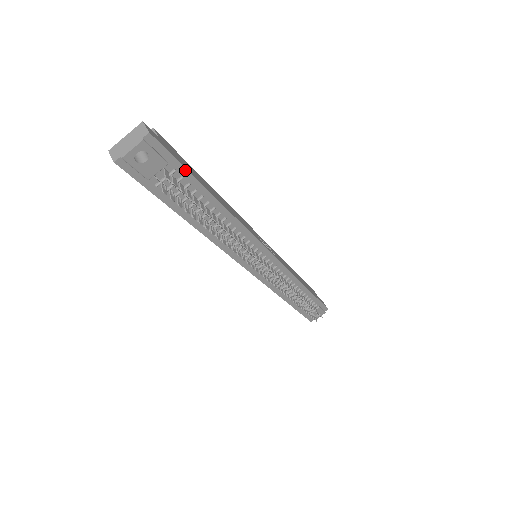
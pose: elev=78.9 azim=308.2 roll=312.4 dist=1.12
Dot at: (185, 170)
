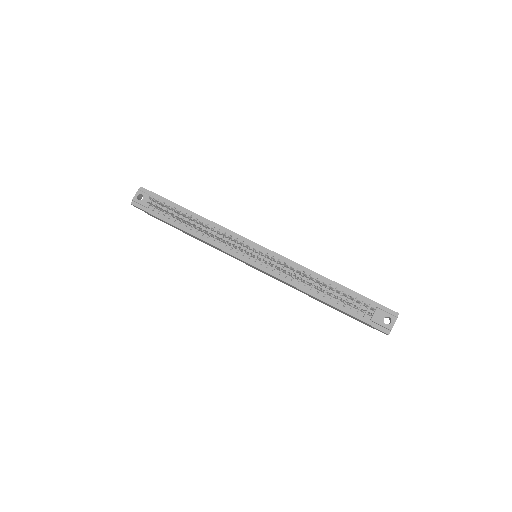
Dot at: (165, 199)
